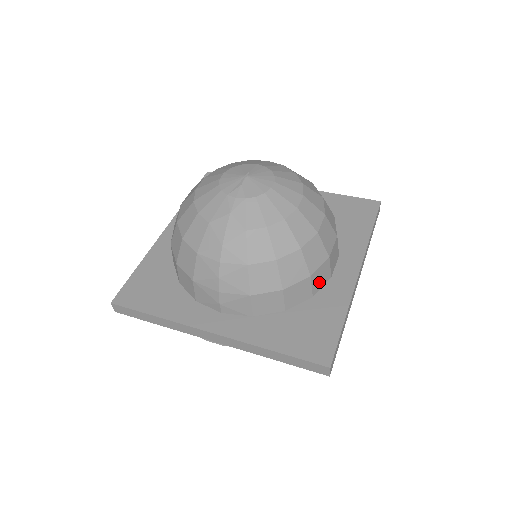
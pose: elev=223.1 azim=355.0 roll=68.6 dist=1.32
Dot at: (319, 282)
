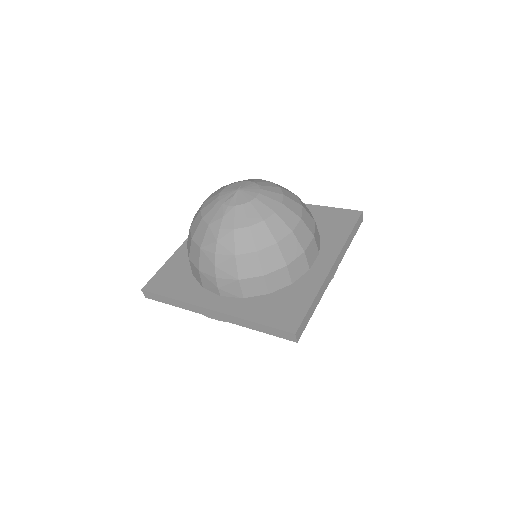
Dot at: (297, 272)
